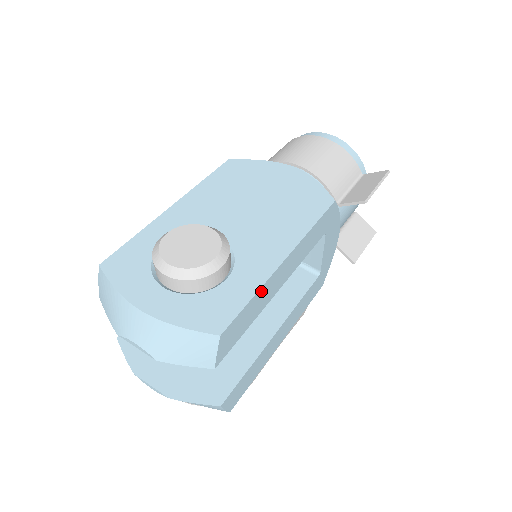
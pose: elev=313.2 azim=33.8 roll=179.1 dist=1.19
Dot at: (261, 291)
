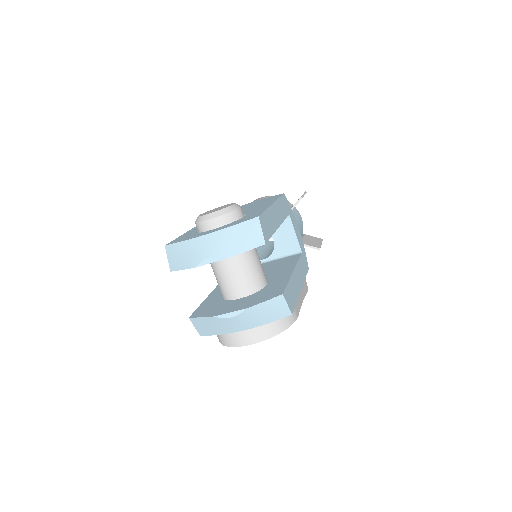
Dot at: (269, 212)
